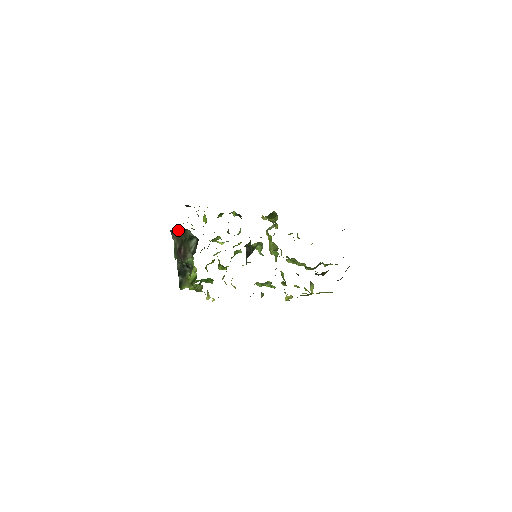
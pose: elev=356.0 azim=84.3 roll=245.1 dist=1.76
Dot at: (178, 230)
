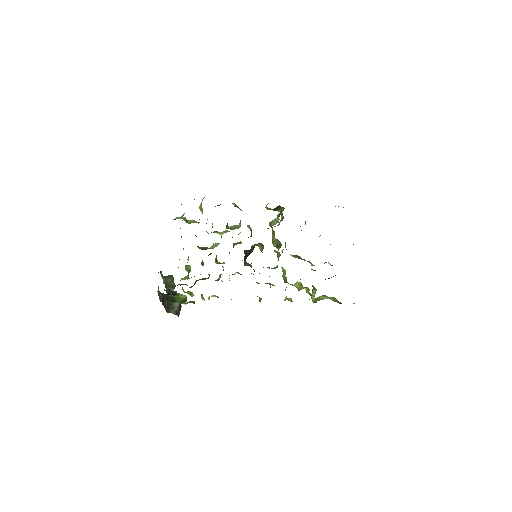
Dot at: occluded
